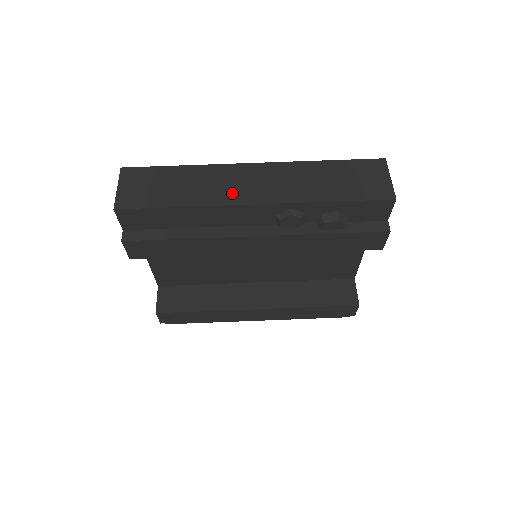
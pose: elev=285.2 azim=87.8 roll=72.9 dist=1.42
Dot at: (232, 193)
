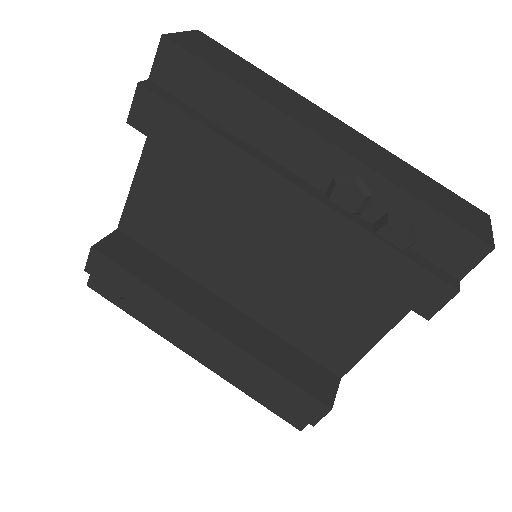
Dot at: (304, 116)
